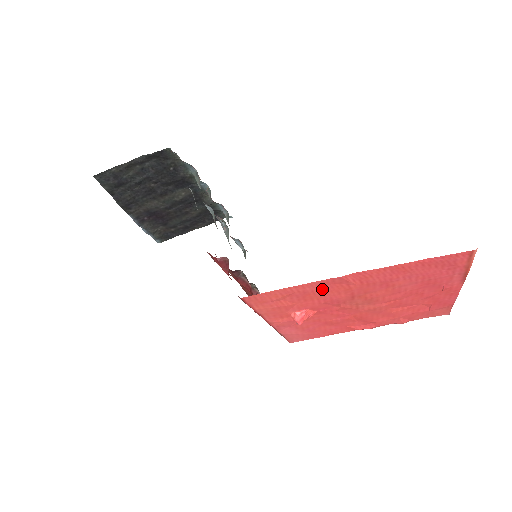
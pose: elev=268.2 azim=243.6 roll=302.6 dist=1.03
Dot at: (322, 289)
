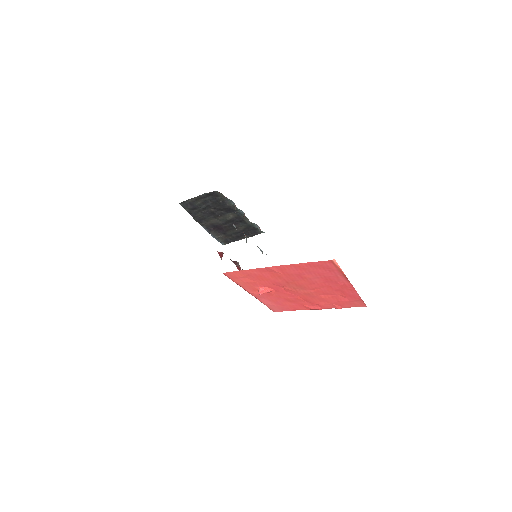
Dot at: (264, 274)
